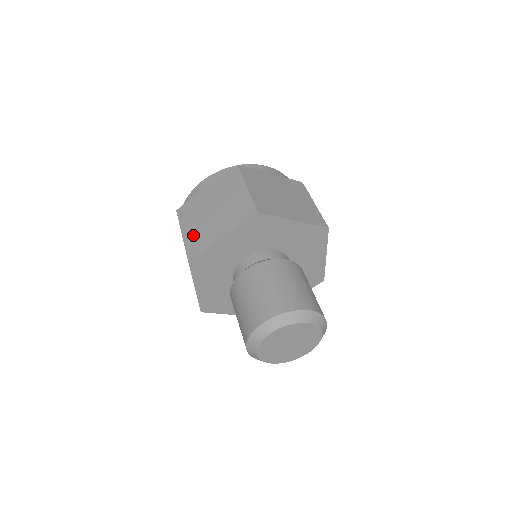
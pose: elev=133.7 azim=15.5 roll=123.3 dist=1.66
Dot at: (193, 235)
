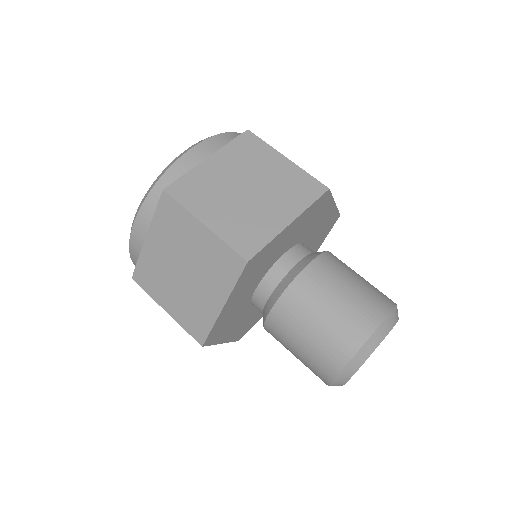
Dot at: (181, 310)
